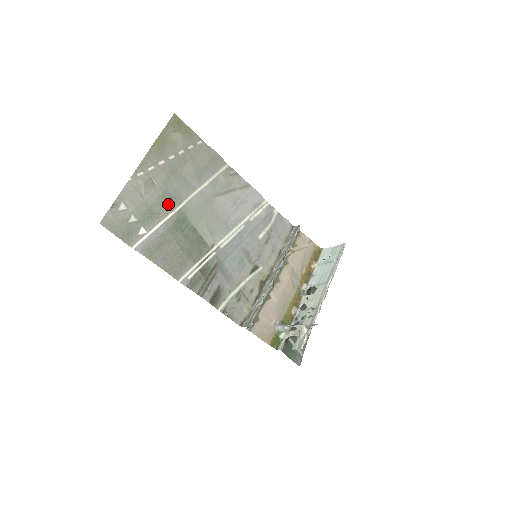
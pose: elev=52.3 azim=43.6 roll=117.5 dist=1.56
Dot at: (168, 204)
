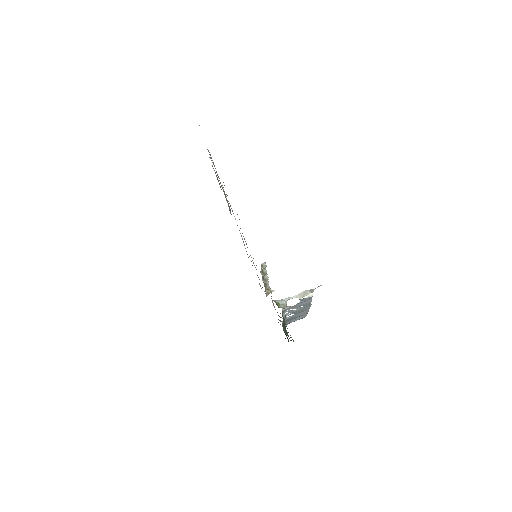
Dot at: occluded
